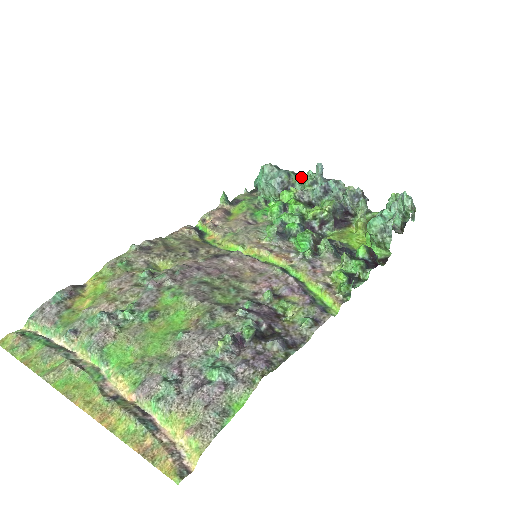
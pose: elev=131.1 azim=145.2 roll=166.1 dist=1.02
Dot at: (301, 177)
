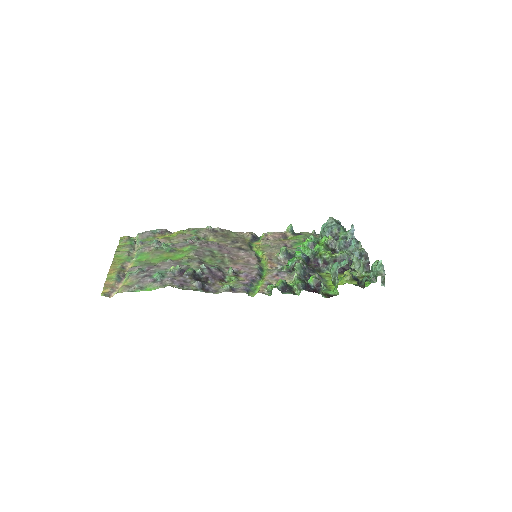
Dot at: occluded
